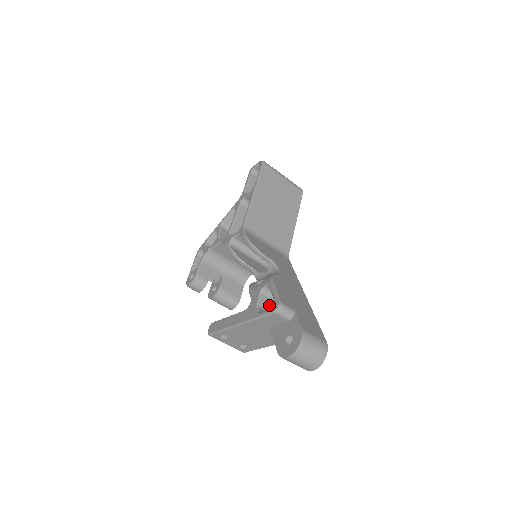
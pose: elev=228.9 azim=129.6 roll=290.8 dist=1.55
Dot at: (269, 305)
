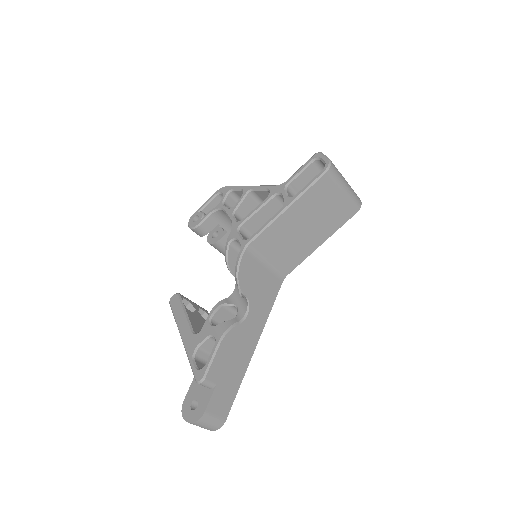
Dot at: (211, 347)
